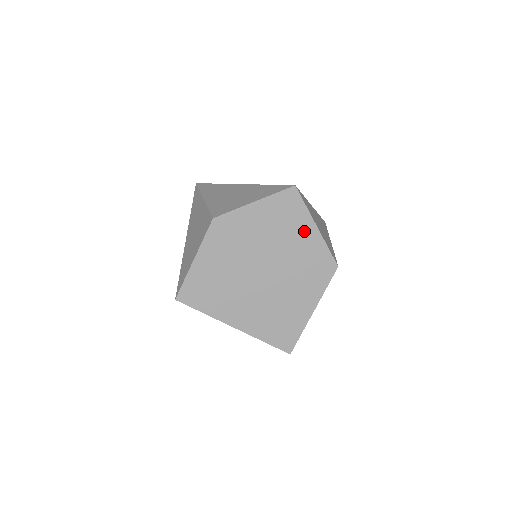
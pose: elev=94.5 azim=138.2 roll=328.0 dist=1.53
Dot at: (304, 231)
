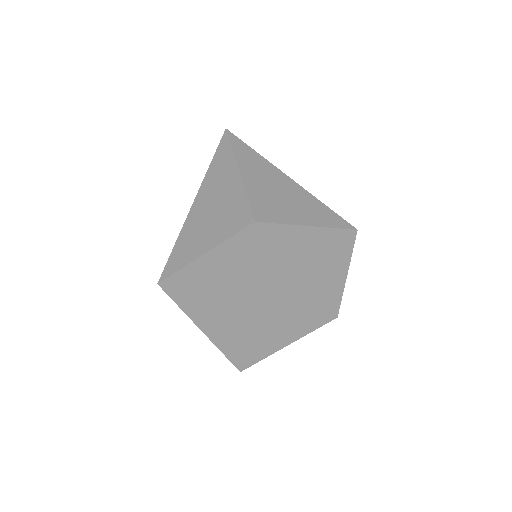
Dot at: (333, 275)
